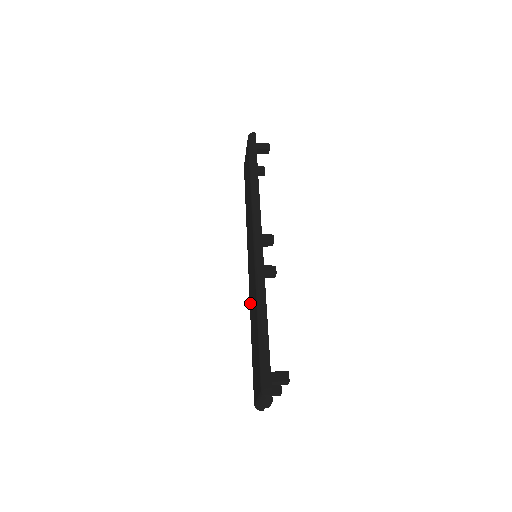
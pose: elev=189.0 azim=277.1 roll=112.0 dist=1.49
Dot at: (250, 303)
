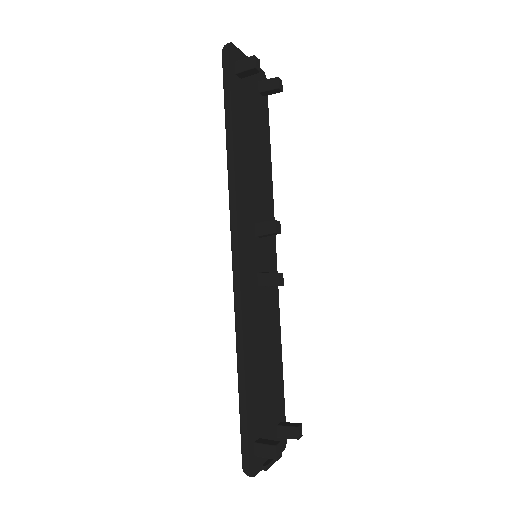
Dot at: occluded
